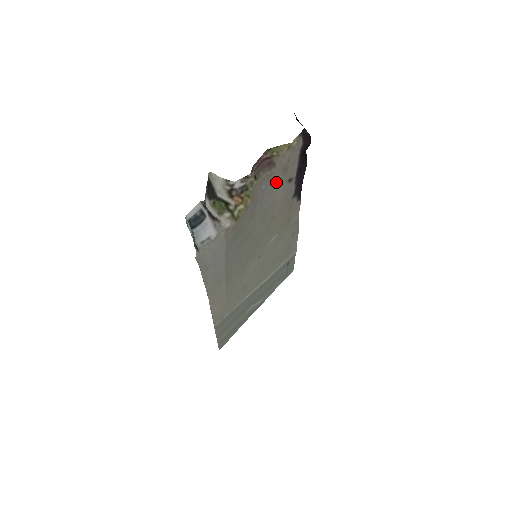
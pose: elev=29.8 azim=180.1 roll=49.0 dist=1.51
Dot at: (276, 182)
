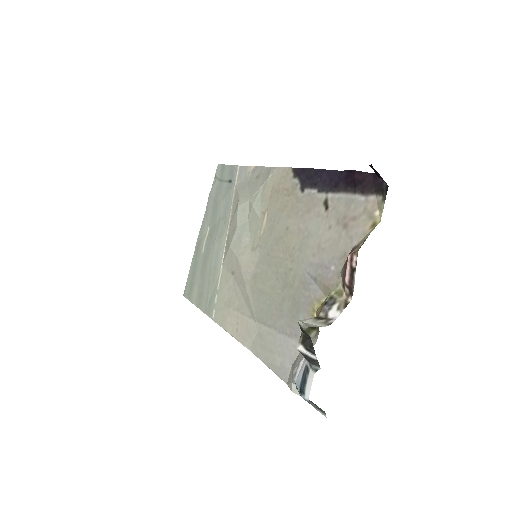
Dot at: (331, 239)
